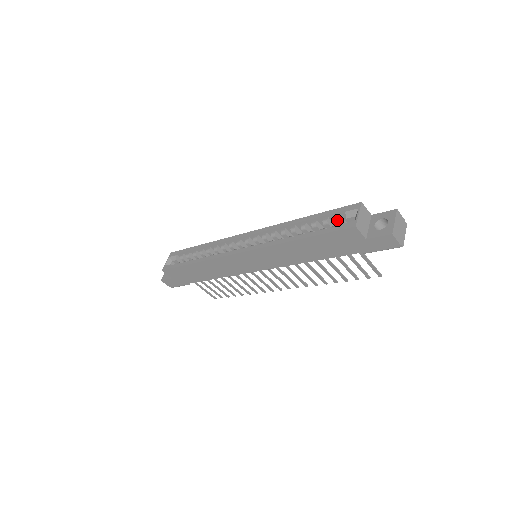
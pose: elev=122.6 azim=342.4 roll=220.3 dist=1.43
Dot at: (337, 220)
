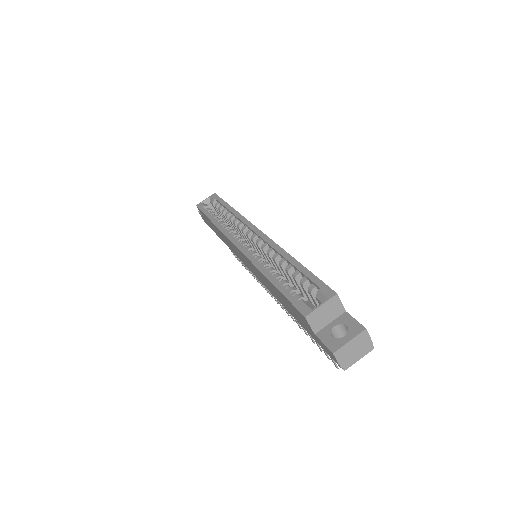
Dot at: (309, 291)
